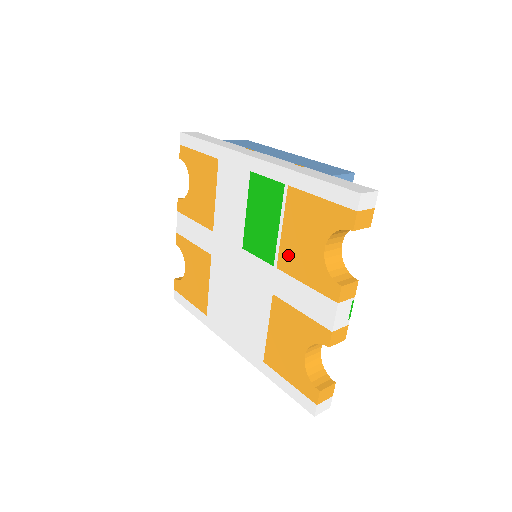
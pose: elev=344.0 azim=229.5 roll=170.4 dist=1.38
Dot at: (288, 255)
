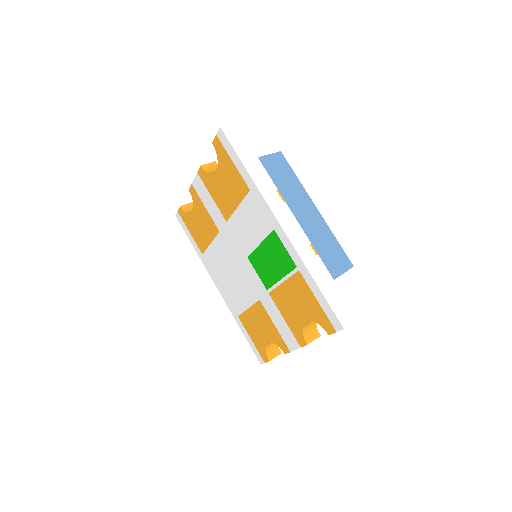
Dot at: (280, 297)
